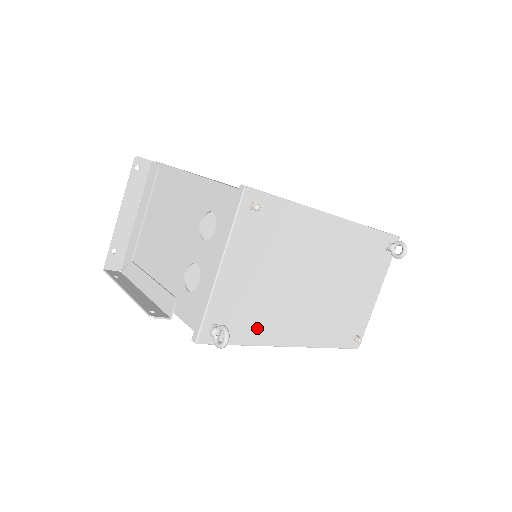
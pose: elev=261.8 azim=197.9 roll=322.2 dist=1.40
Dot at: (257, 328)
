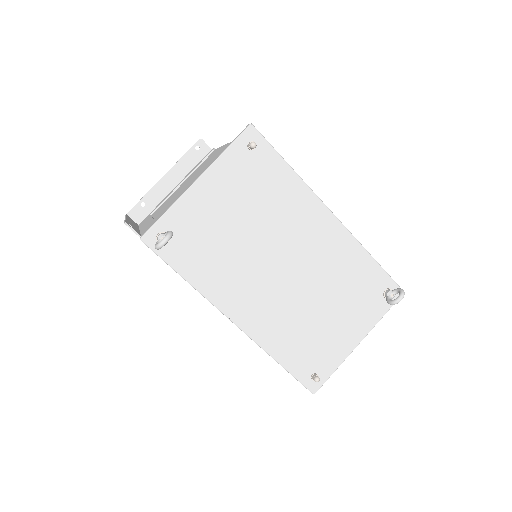
Dot at: (207, 272)
